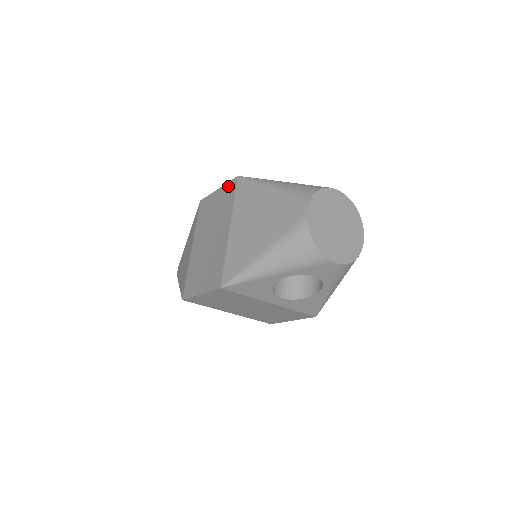
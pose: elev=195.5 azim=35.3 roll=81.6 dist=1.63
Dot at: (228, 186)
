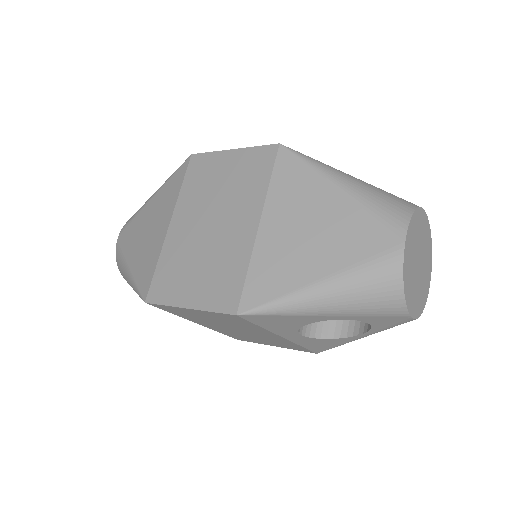
Dot at: (257, 152)
